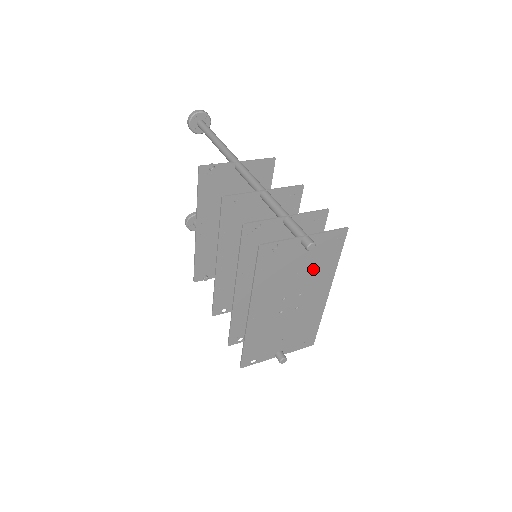
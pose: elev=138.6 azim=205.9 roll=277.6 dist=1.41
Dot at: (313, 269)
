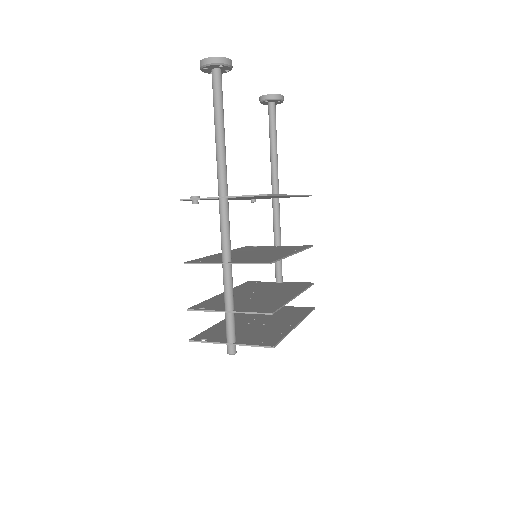
Dot at: (261, 333)
